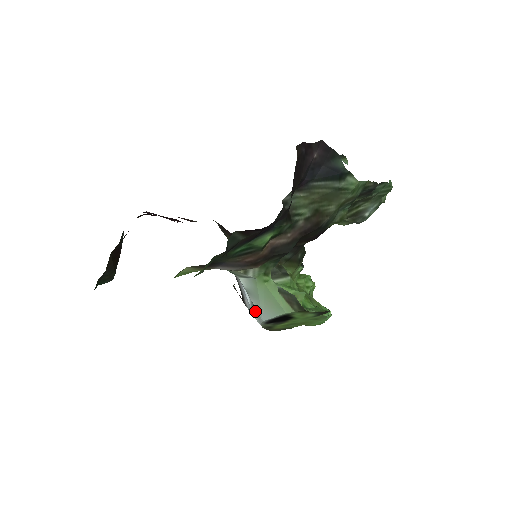
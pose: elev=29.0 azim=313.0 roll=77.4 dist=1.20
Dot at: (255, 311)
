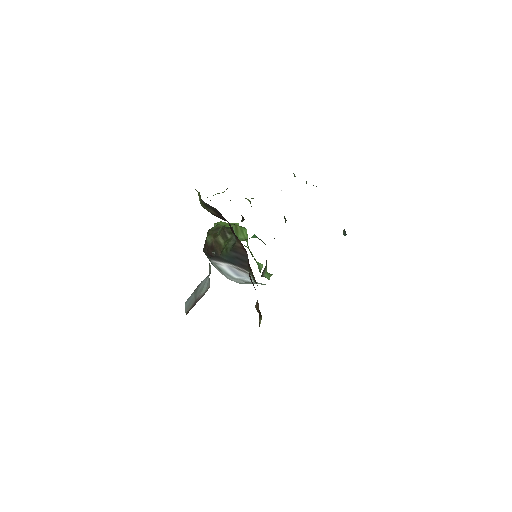
Dot at: (237, 280)
